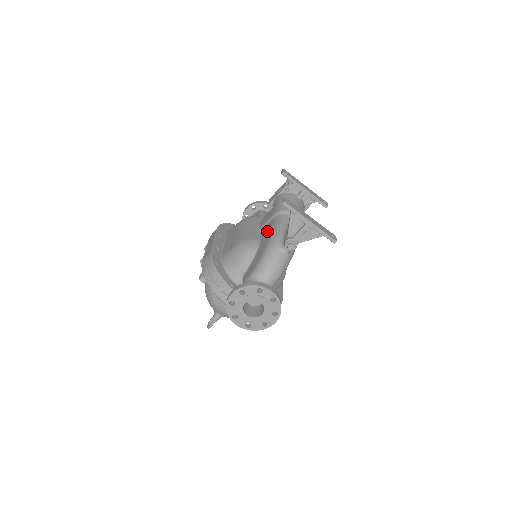
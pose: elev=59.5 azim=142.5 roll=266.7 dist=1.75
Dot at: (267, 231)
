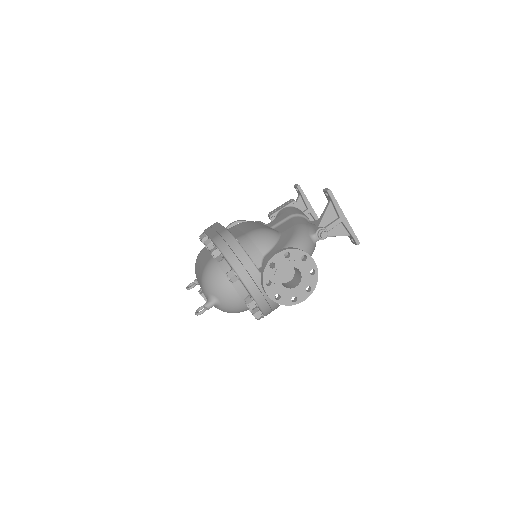
Dot at: (286, 225)
